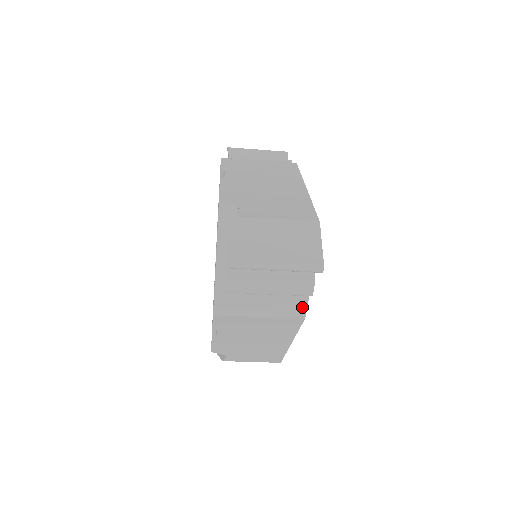
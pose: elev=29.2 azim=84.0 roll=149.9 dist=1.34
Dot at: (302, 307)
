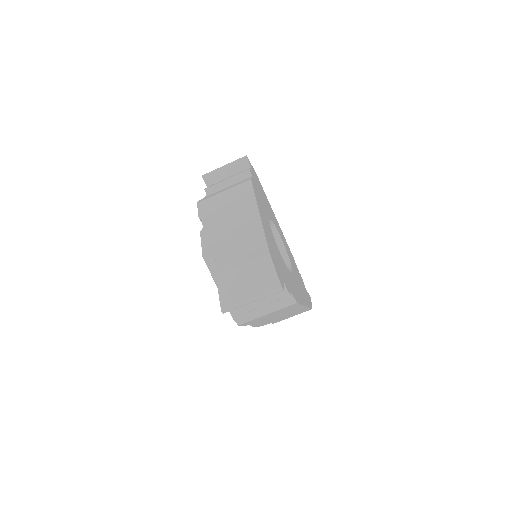
Dot at: (291, 299)
